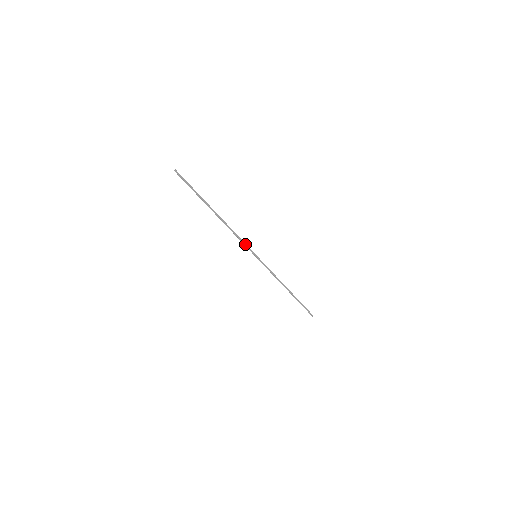
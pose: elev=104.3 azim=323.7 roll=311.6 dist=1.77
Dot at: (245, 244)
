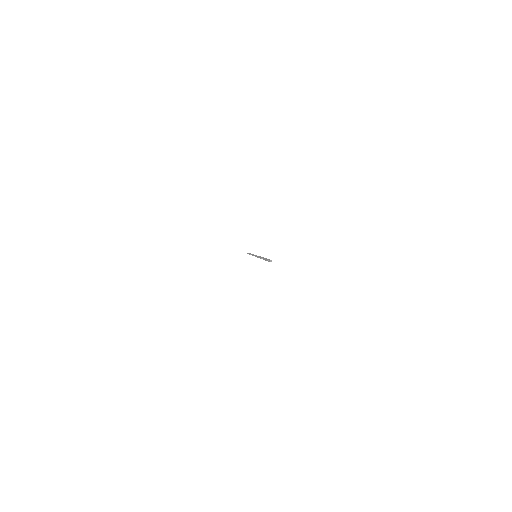
Dot at: occluded
